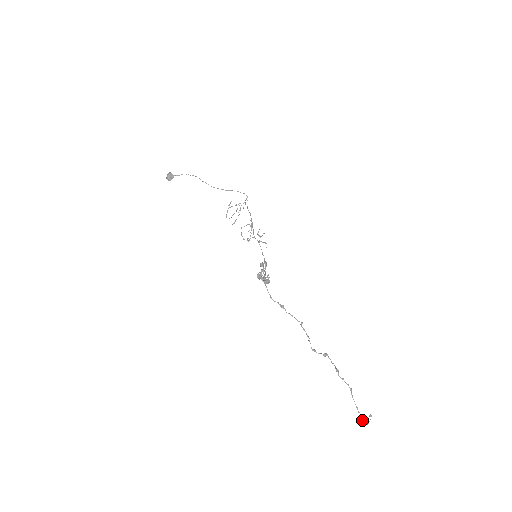
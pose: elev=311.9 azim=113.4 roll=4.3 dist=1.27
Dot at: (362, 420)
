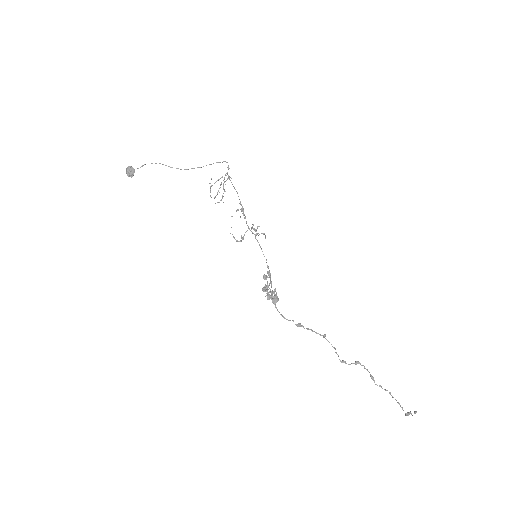
Dot at: (406, 414)
